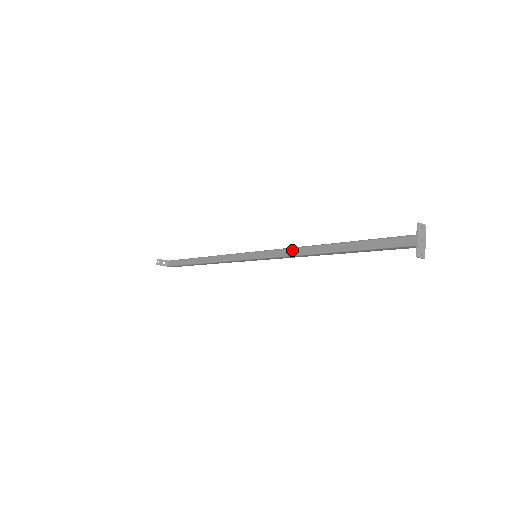
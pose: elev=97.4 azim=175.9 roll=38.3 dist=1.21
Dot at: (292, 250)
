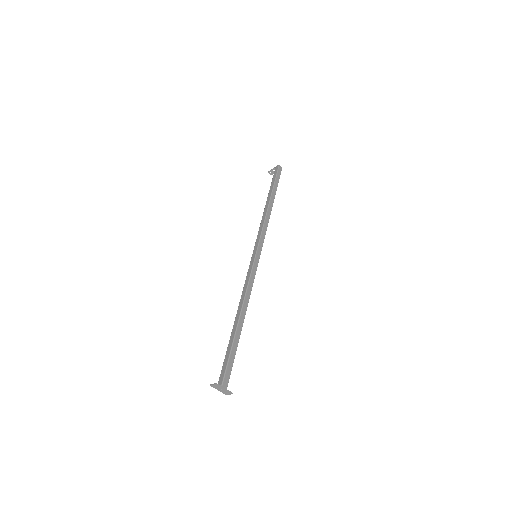
Dot at: (243, 292)
